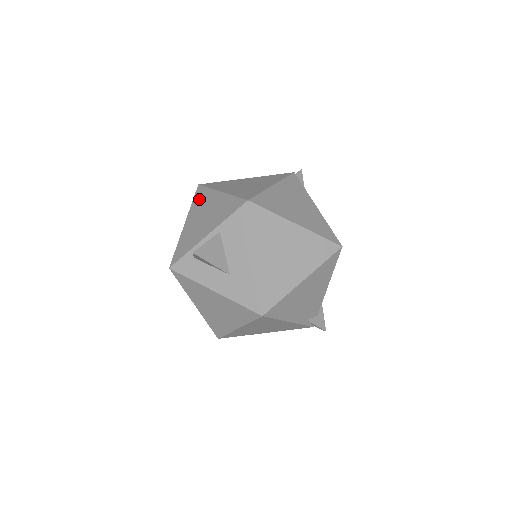
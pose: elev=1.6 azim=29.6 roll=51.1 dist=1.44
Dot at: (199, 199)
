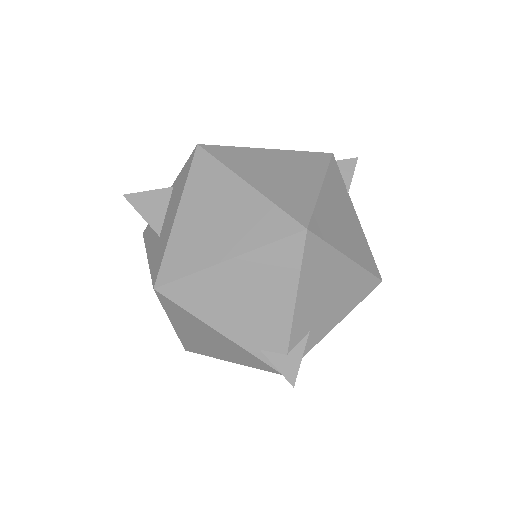
Dot at: occluded
